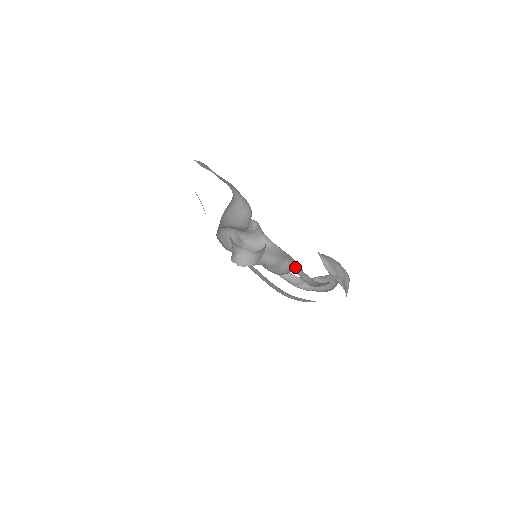
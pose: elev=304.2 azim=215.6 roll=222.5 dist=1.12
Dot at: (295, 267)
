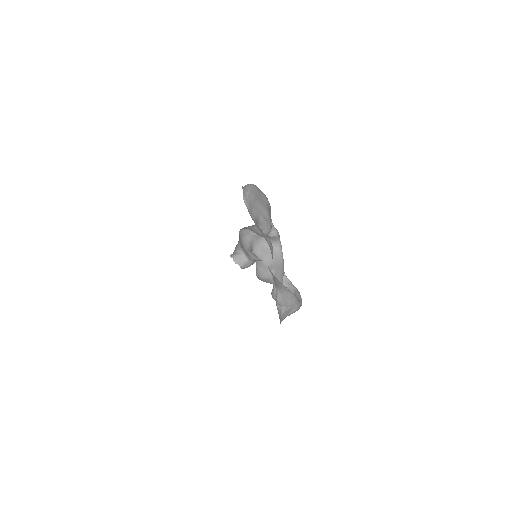
Dot at: (273, 279)
